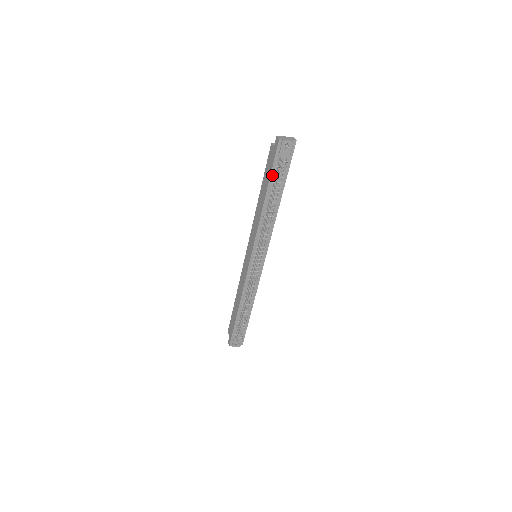
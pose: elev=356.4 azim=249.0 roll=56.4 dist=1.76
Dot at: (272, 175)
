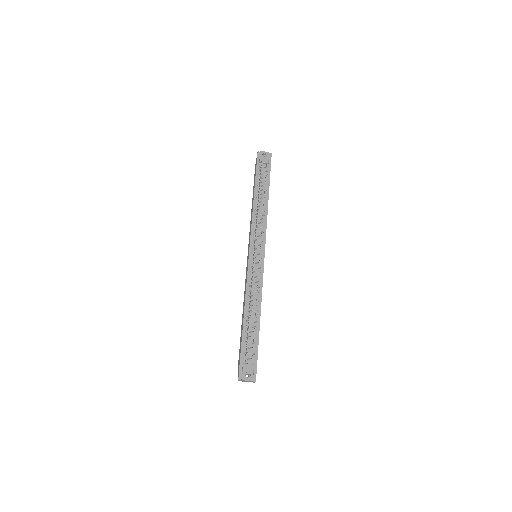
Dot at: (257, 176)
